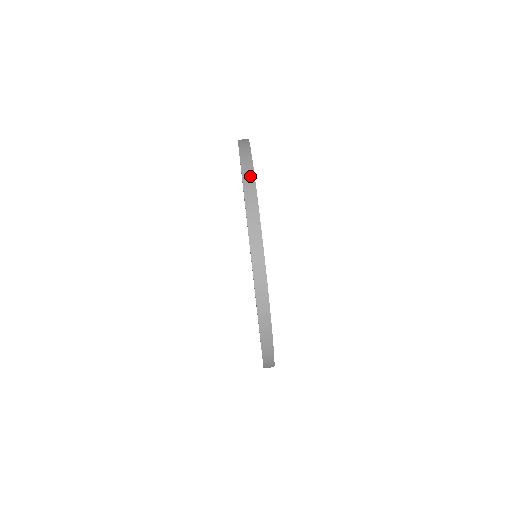
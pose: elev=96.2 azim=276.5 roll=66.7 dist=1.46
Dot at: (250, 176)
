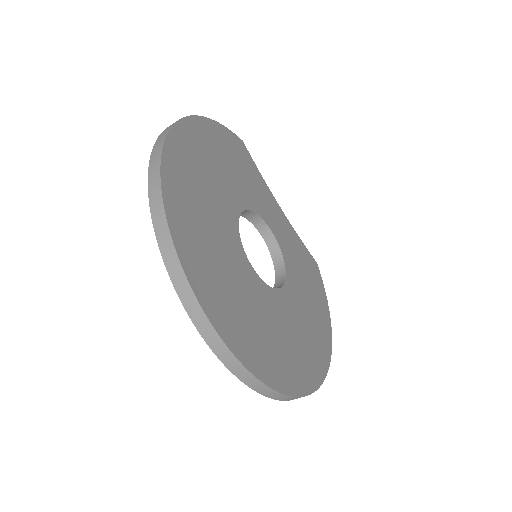
Dot at: (156, 189)
